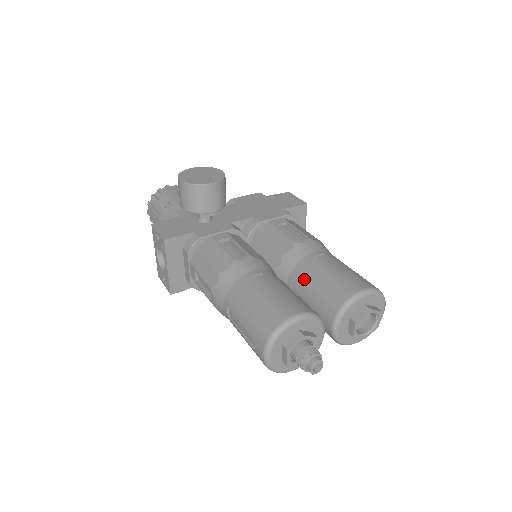
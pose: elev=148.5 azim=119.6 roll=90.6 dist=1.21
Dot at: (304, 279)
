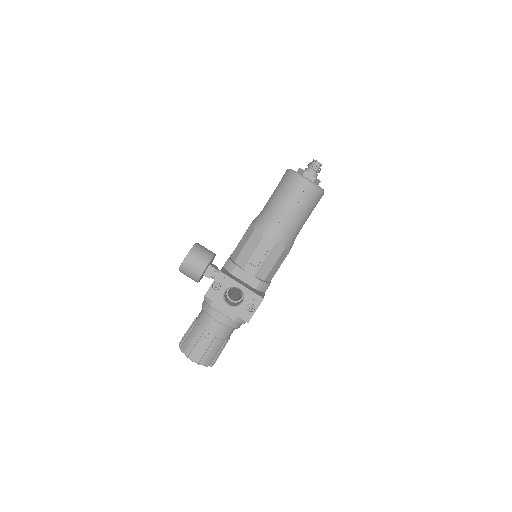
Dot at: occluded
